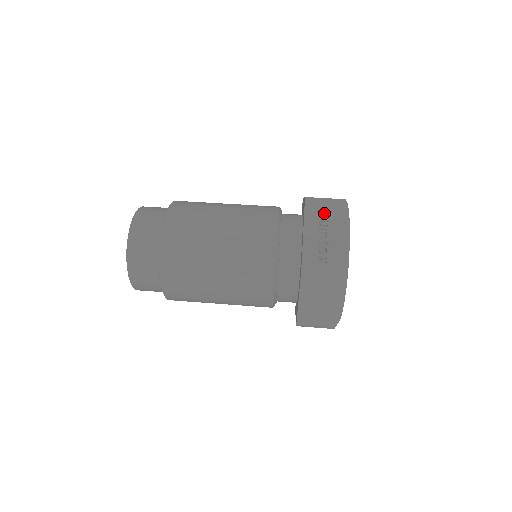
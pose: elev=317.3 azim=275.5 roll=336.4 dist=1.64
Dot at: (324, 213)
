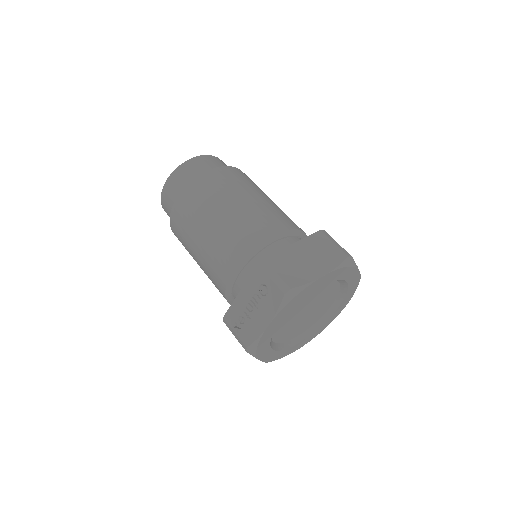
Dot at: (263, 289)
